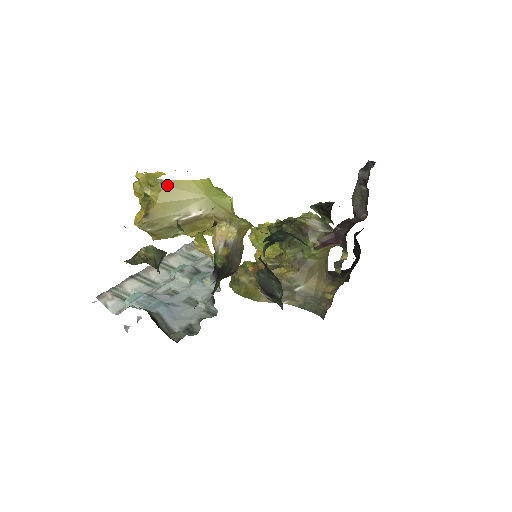
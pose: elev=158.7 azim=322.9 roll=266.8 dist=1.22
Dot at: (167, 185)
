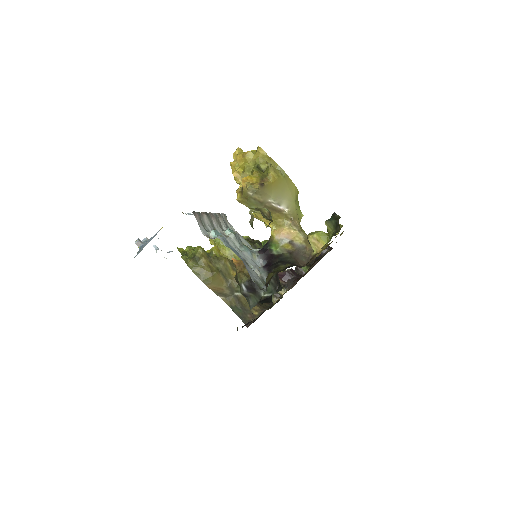
Dot at: (285, 176)
